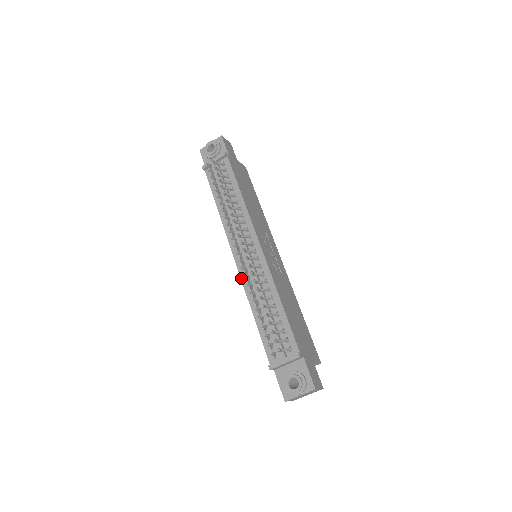
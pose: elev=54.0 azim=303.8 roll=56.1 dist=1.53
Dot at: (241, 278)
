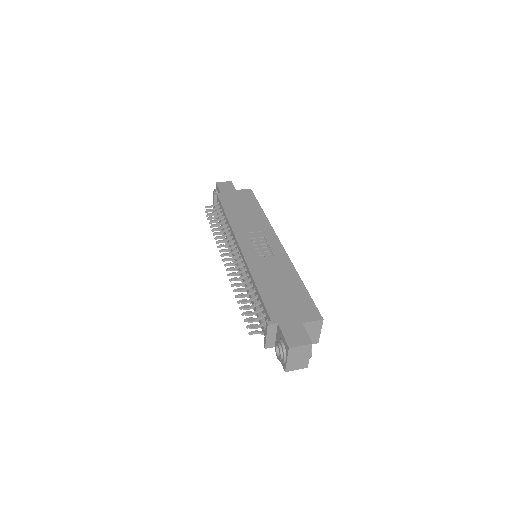
Dot at: occluded
